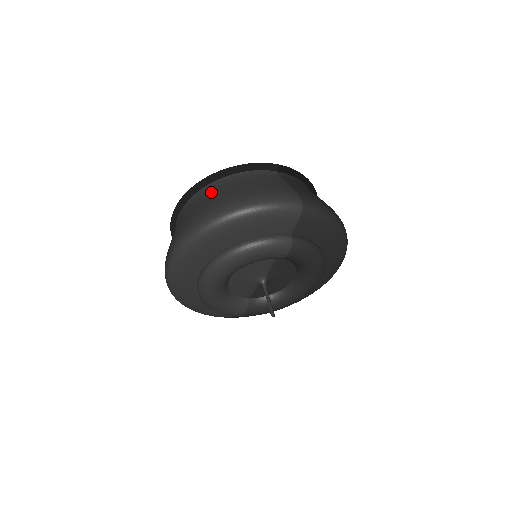
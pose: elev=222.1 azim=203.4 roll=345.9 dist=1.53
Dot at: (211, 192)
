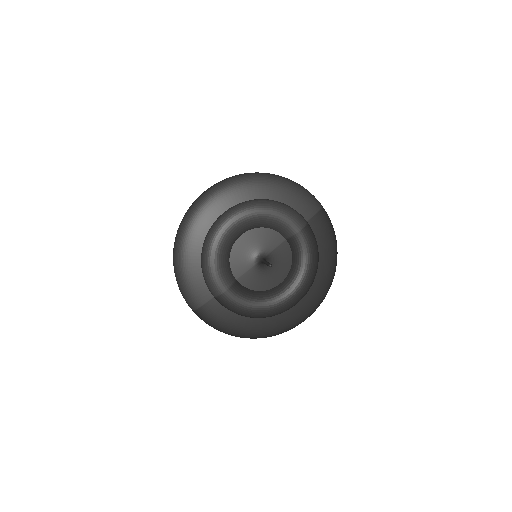
Dot at: occluded
